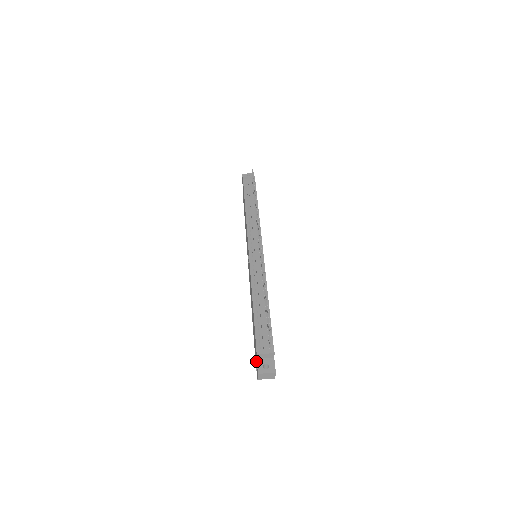
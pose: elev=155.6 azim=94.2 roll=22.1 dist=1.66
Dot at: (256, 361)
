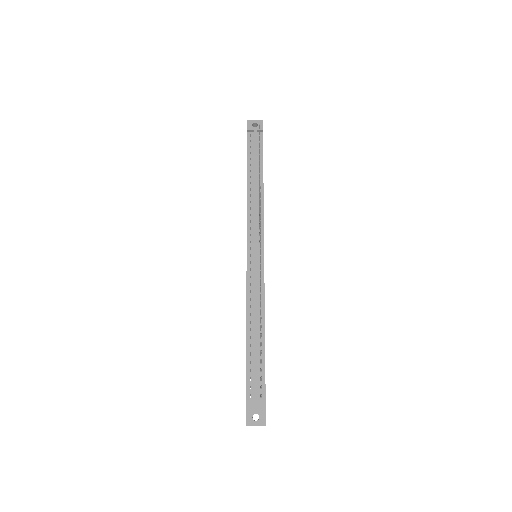
Dot at: (246, 406)
